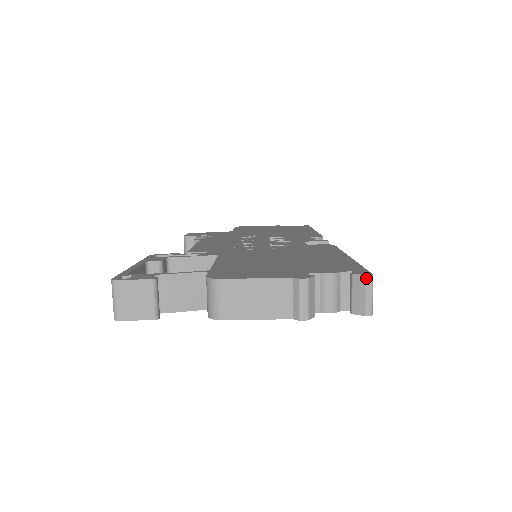
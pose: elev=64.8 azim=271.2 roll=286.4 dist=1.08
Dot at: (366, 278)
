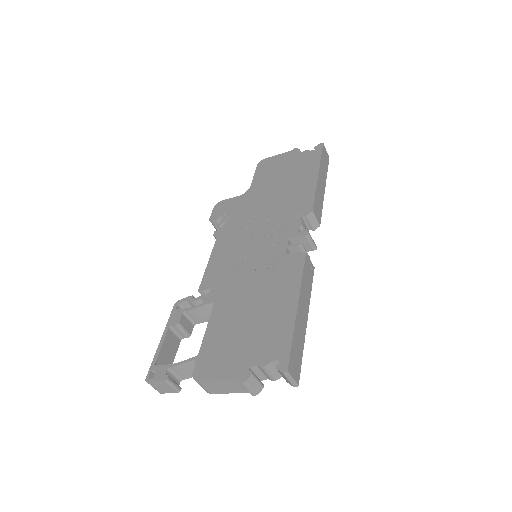
Dot at: (283, 374)
